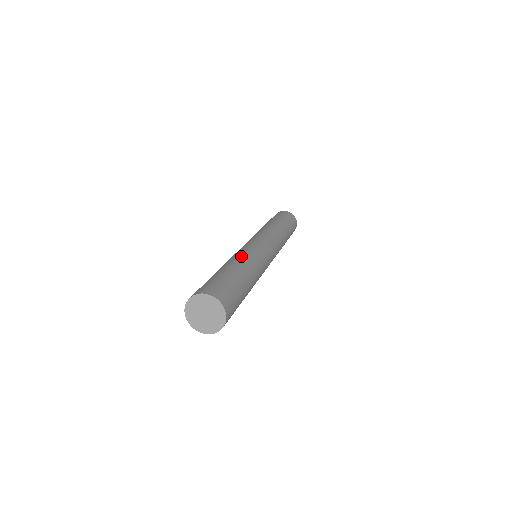
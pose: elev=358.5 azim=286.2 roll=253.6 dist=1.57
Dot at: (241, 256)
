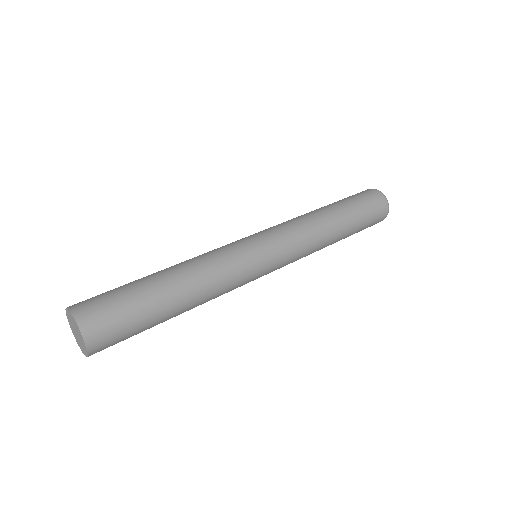
Dot at: occluded
